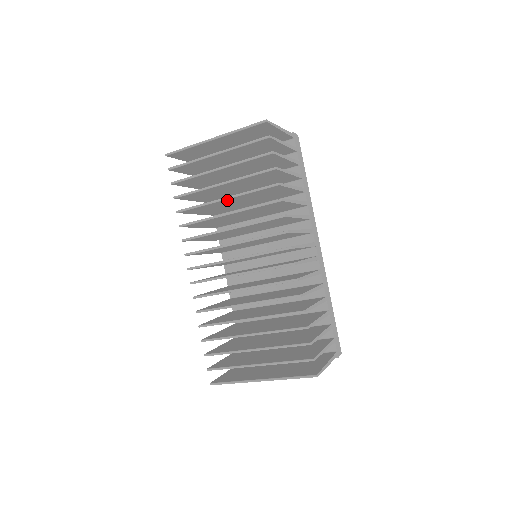
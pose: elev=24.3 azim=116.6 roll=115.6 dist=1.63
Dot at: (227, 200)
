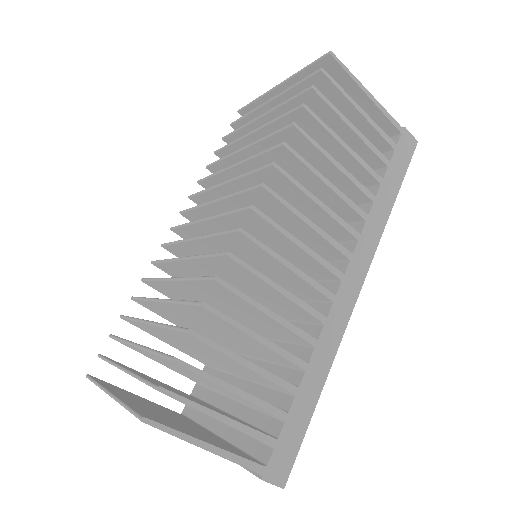
Dot at: (248, 155)
